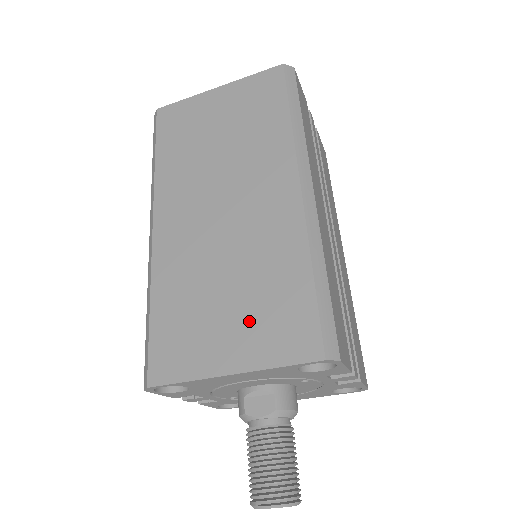
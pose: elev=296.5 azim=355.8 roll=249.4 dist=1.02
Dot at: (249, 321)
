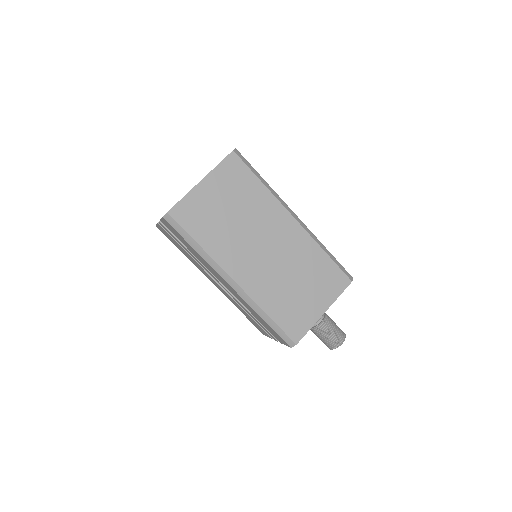
Dot at: (317, 289)
